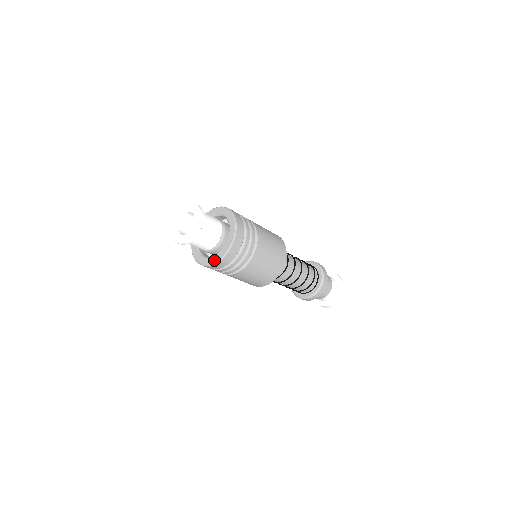
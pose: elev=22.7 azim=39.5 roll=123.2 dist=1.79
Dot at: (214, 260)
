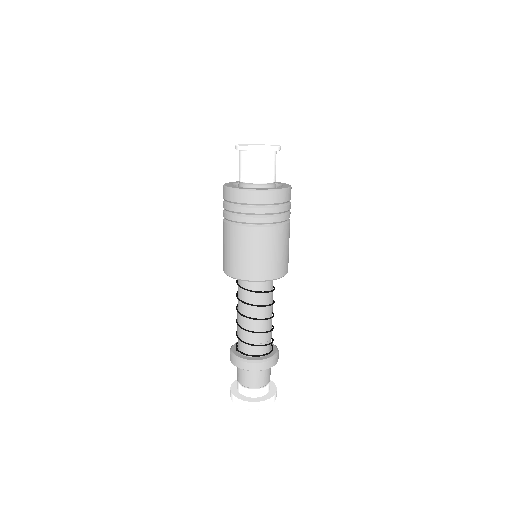
Dot at: (275, 188)
